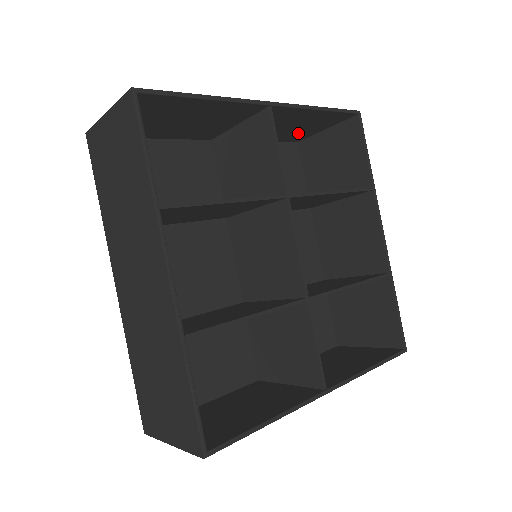
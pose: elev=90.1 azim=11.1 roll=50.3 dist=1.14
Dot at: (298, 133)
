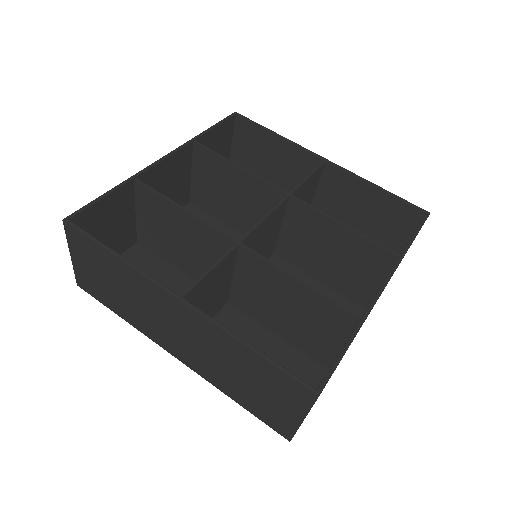
Dot at: (381, 240)
